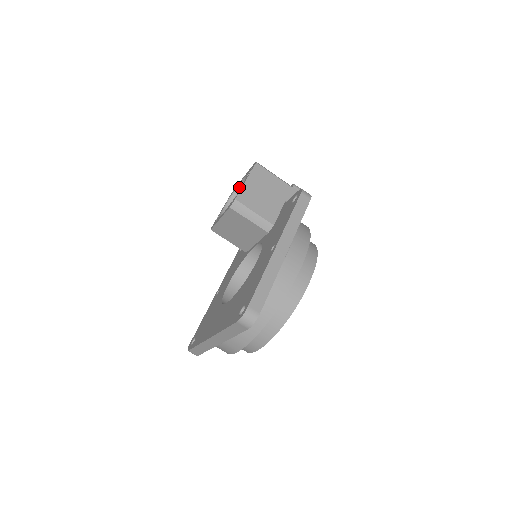
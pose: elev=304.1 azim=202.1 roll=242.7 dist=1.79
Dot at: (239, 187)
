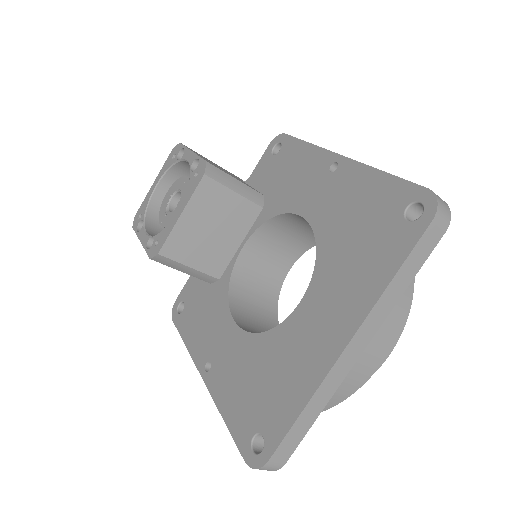
Dot at: (151, 203)
